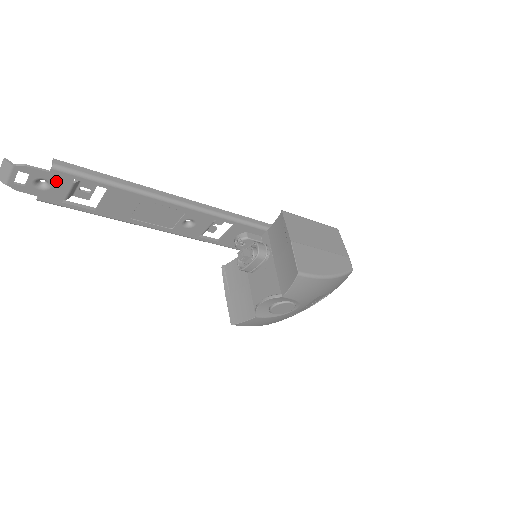
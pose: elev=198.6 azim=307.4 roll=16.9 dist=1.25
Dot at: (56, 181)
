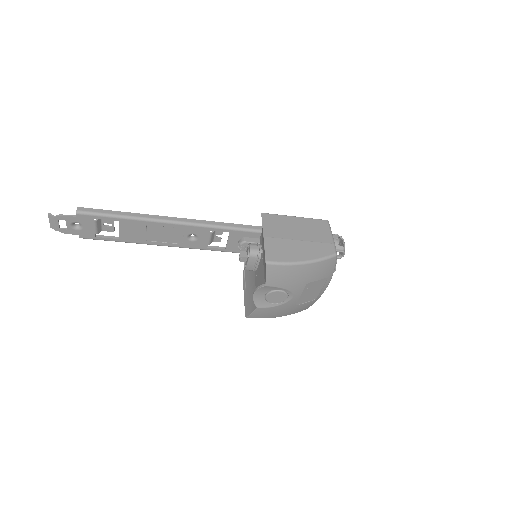
Dot at: (84, 222)
